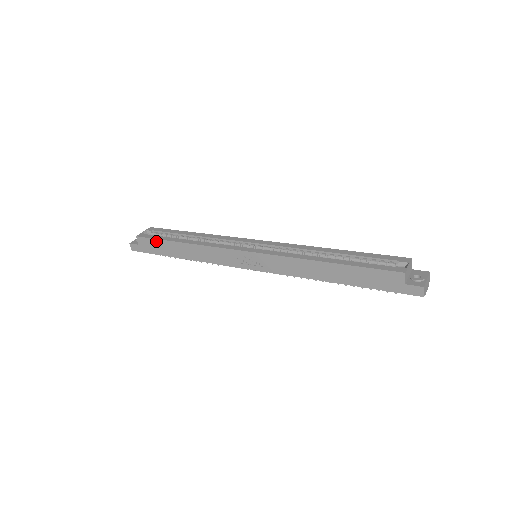
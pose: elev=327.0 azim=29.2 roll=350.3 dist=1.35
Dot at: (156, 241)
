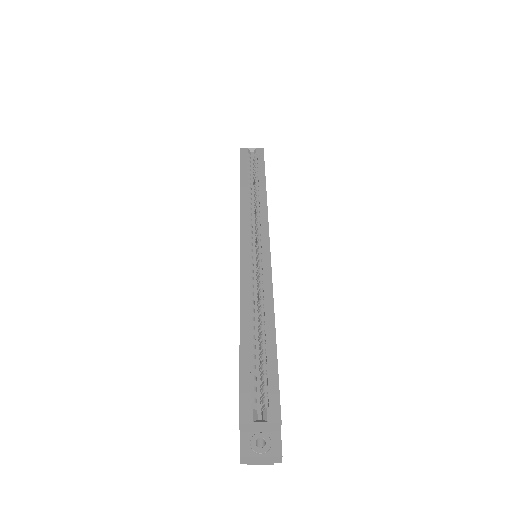
Dot at: (240, 166)
